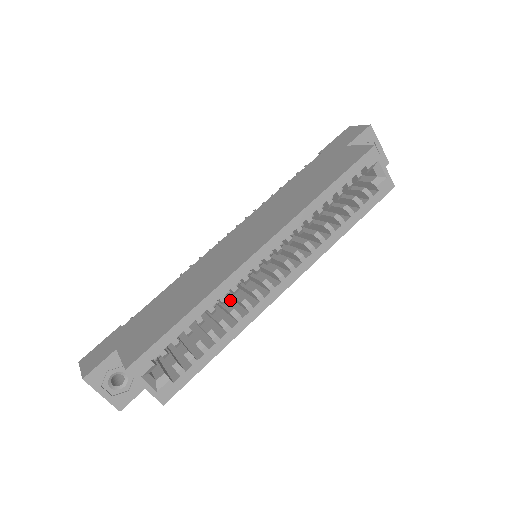
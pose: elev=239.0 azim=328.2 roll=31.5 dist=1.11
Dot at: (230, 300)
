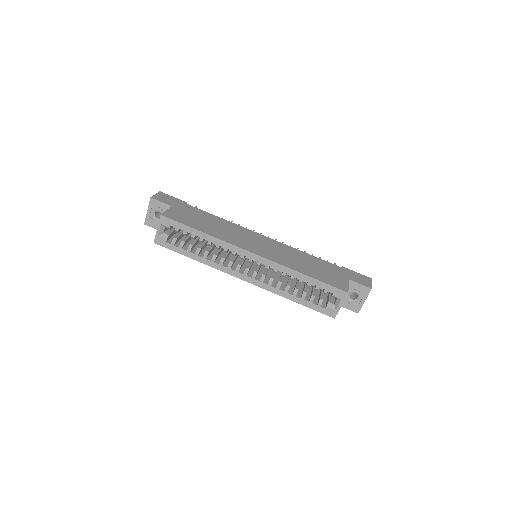
Dot at: occluded
